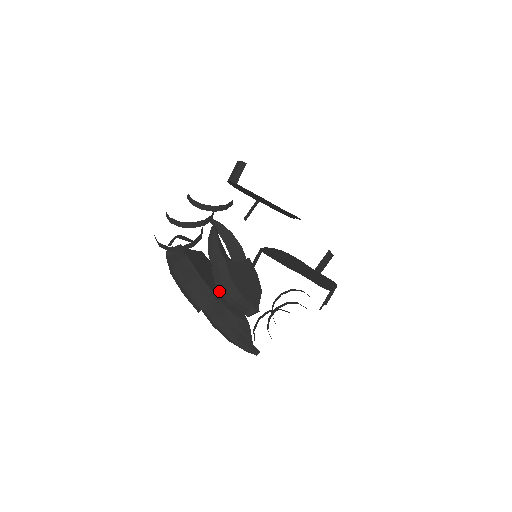
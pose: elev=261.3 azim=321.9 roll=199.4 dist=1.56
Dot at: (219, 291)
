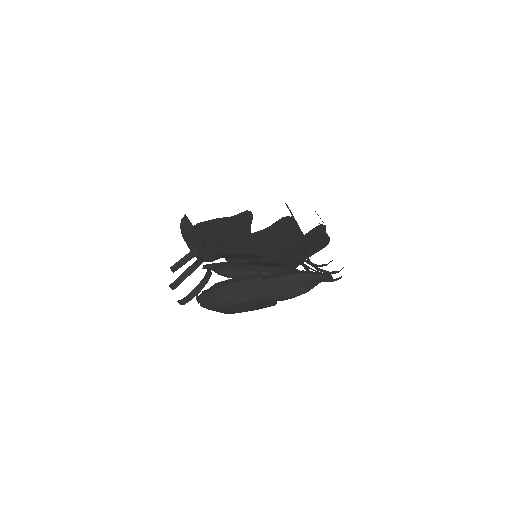
Dot at: occluded
